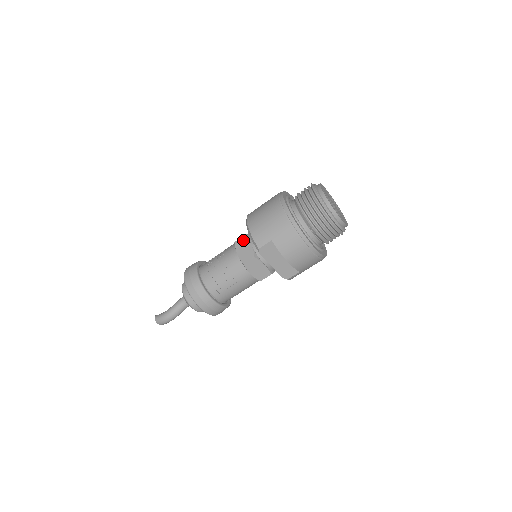
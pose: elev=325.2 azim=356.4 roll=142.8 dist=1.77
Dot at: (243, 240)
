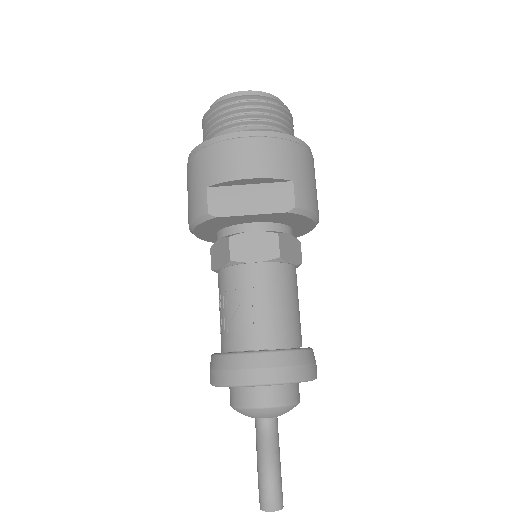
Dot at: (212, 253)
